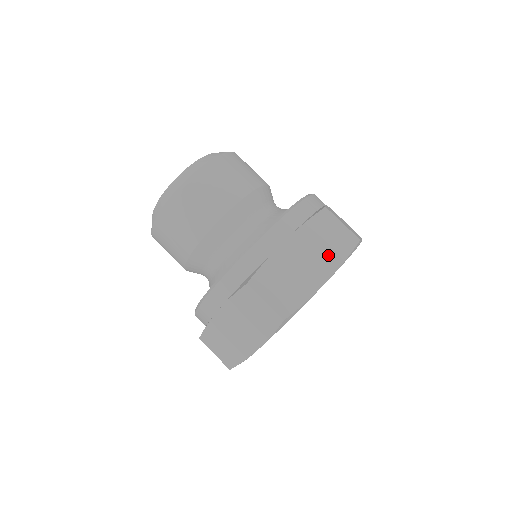
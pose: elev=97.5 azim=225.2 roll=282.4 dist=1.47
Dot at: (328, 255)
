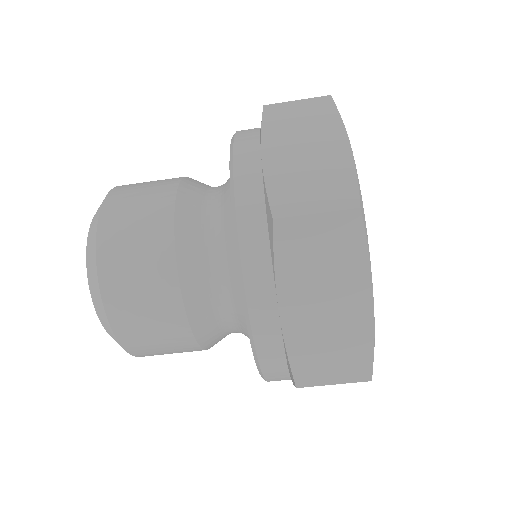
Dot at: (342, 271)
